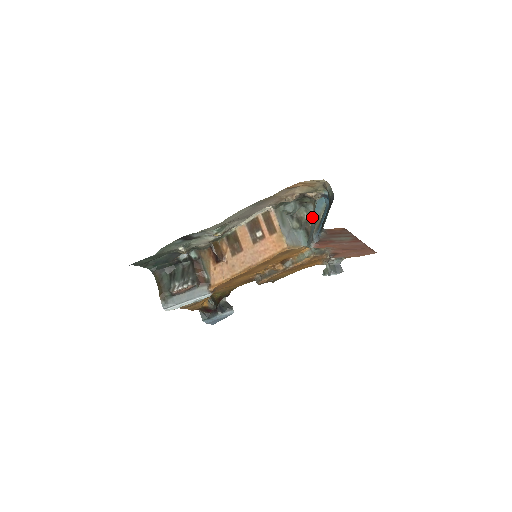
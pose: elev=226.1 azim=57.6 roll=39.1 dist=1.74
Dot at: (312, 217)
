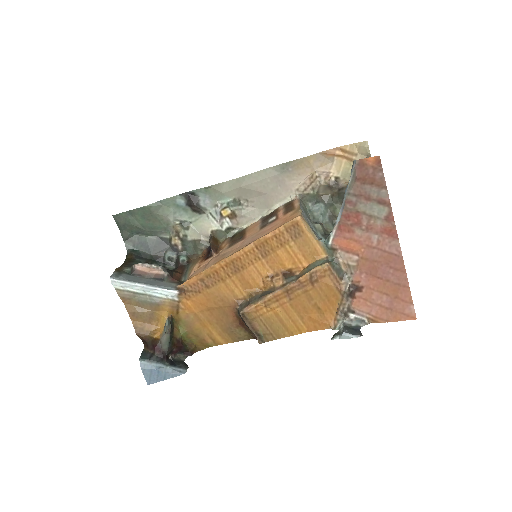
Dot at: occluded
